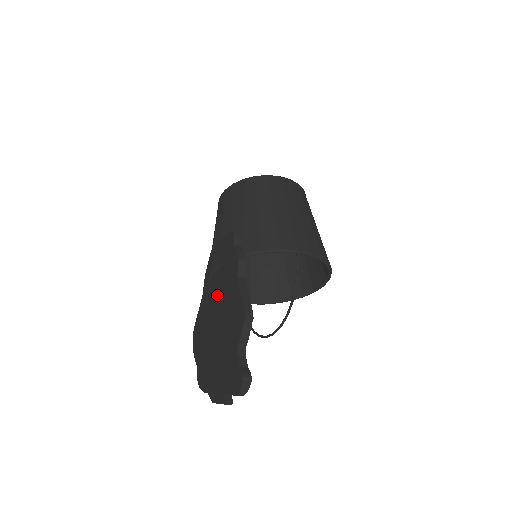
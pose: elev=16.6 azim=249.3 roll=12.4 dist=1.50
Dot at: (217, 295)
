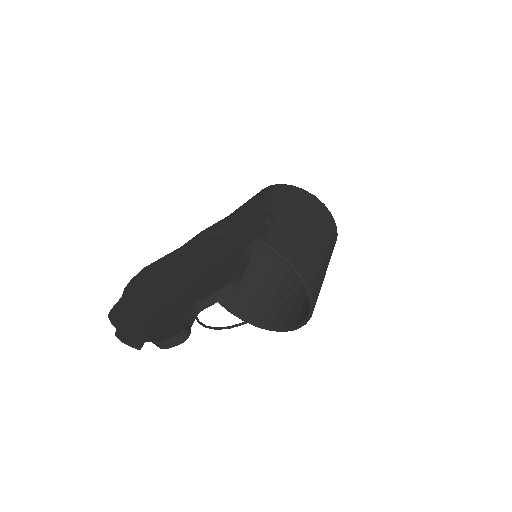
Dot at: (204, 252)
